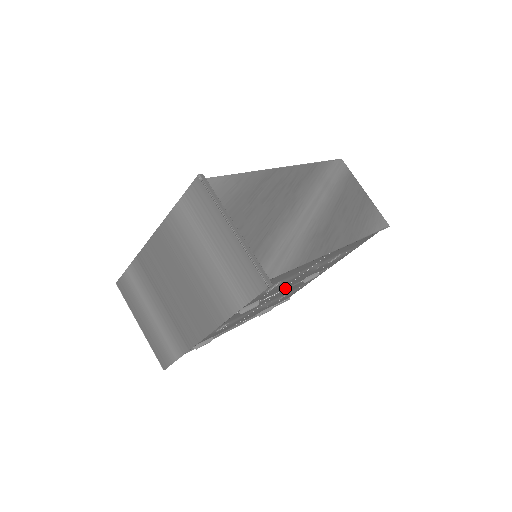
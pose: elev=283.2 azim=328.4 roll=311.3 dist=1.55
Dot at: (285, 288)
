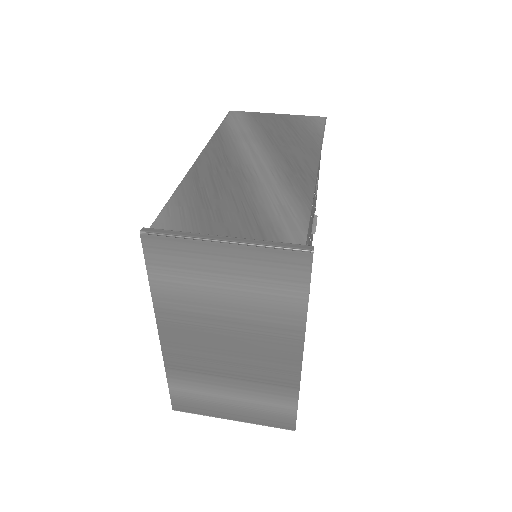
Dot at: occluded
